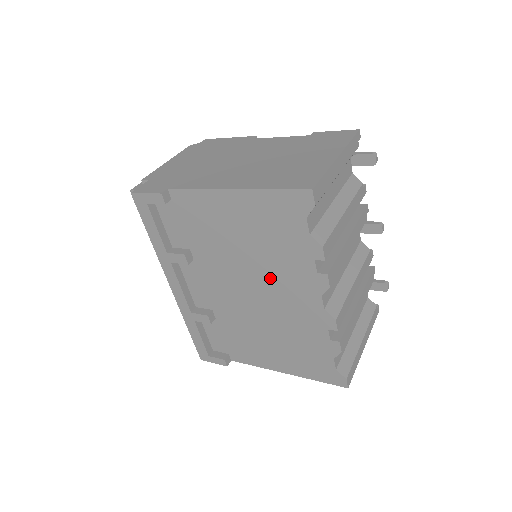
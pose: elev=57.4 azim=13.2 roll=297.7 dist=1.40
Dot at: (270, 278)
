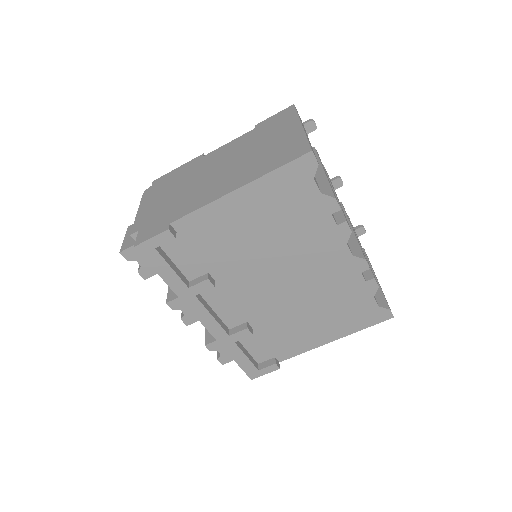
Dot at: (296, 255)
